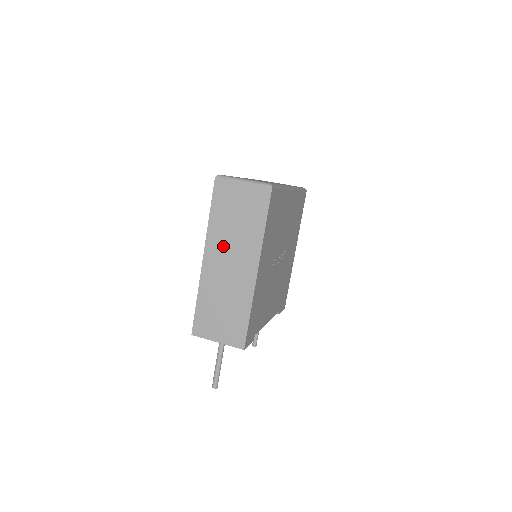
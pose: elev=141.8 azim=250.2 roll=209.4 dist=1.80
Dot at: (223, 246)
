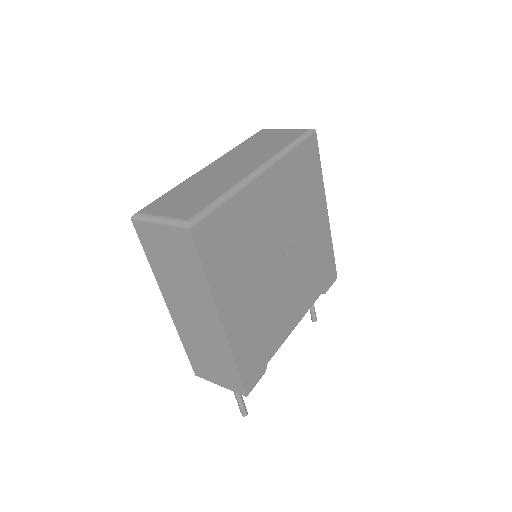
Dot at: (177, 295)
